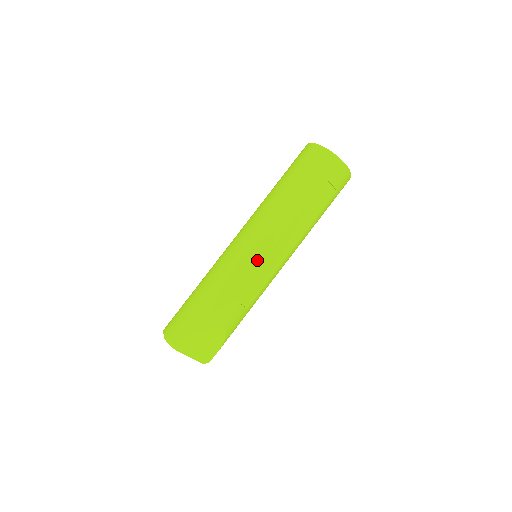
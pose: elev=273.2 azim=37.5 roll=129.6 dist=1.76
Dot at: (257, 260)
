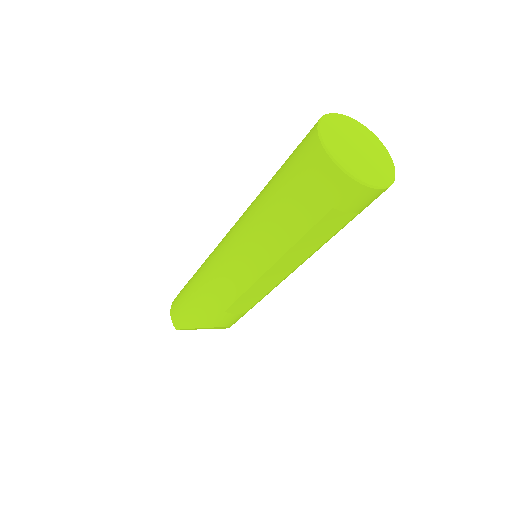
Dot at: (244, 285)
